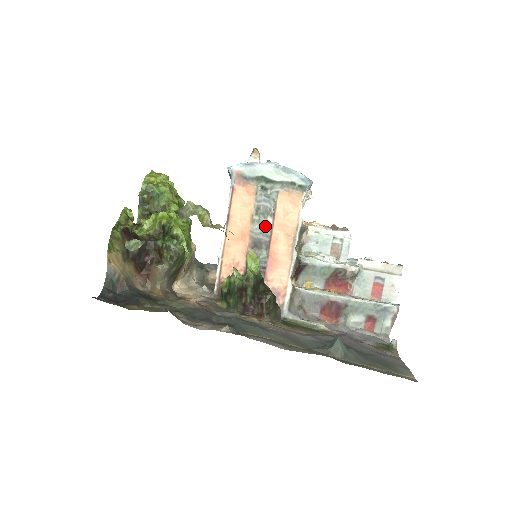
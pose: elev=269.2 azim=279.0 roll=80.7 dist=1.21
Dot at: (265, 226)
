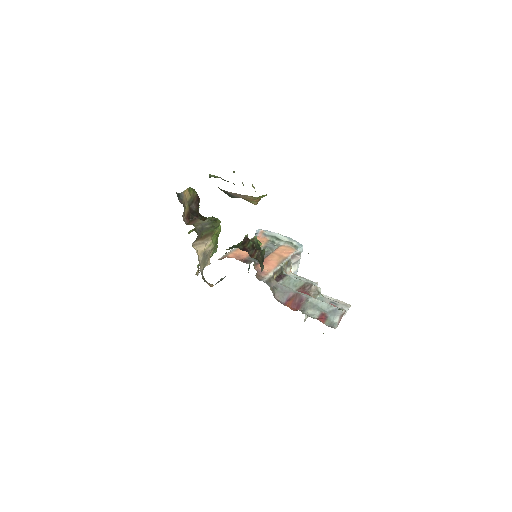
Dot at: (267, 251)
